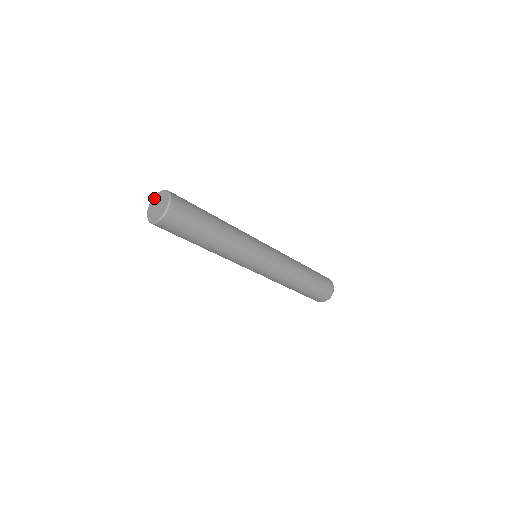
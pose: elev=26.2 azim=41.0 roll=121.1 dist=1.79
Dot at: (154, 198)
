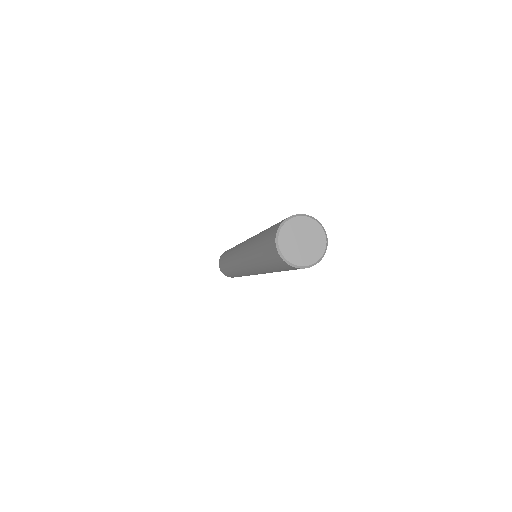
Dot at: (295, 221)
